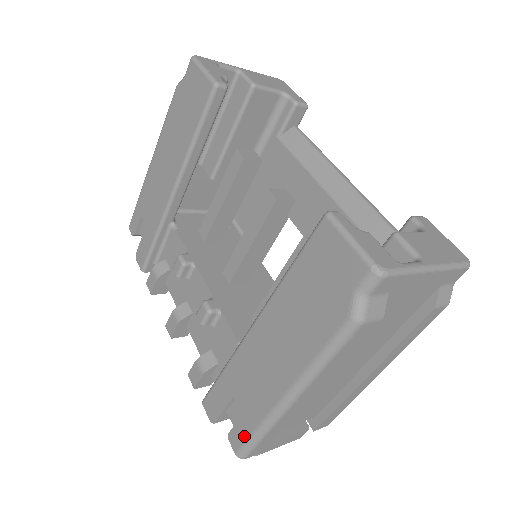
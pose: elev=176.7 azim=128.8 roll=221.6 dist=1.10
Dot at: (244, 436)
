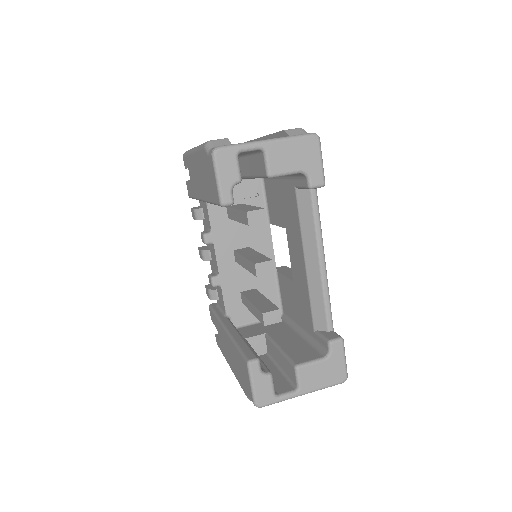
Dot at: (219, 347)
